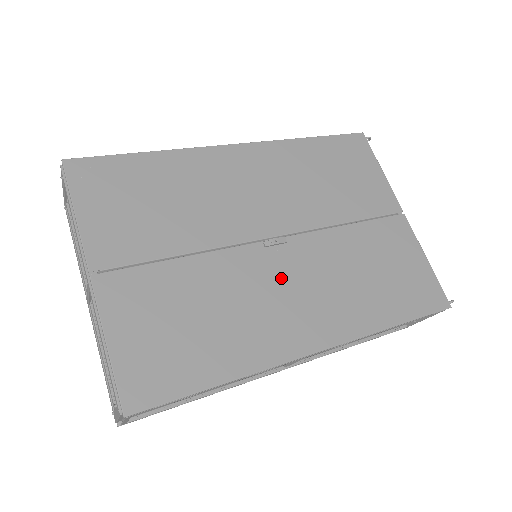
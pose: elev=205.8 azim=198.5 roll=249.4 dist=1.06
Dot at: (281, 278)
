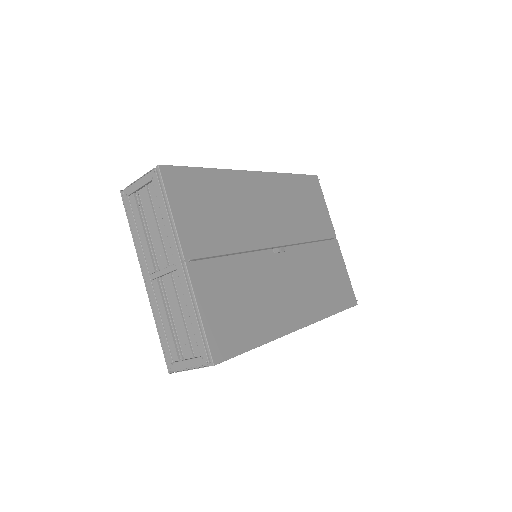
Dot at: (283, 276)
